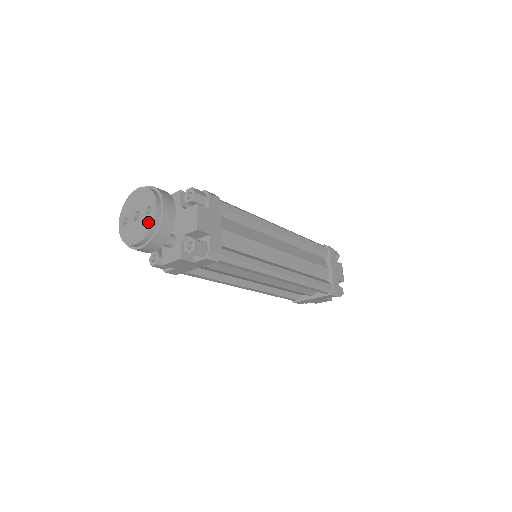
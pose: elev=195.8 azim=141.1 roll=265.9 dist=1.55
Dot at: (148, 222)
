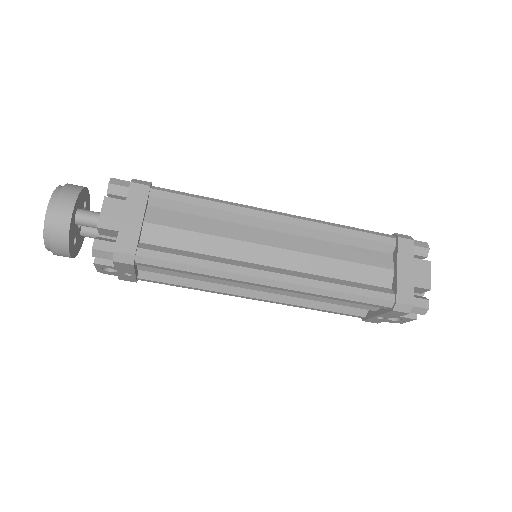
Dot at: occluded
